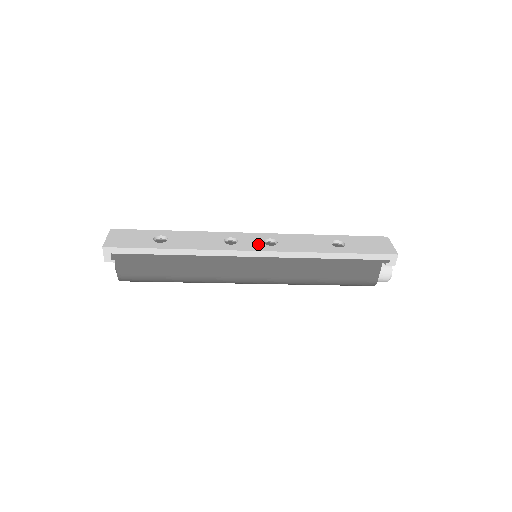
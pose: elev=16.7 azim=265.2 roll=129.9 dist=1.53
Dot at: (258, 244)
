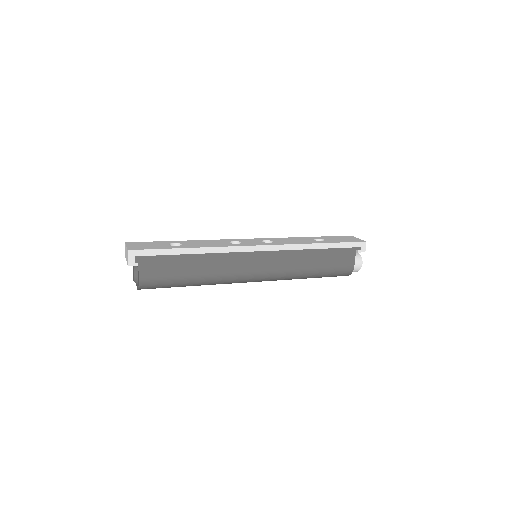
Dot at: (259, 242)
